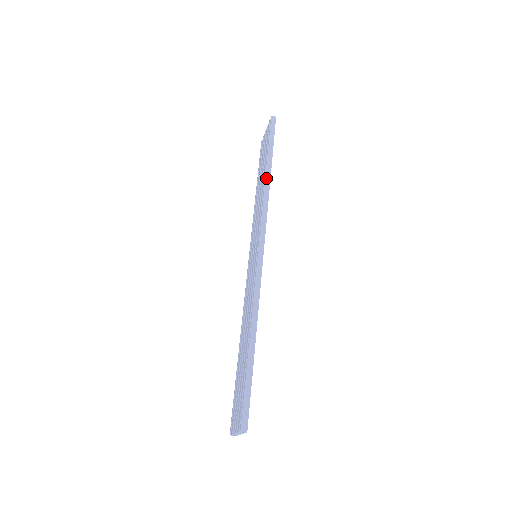
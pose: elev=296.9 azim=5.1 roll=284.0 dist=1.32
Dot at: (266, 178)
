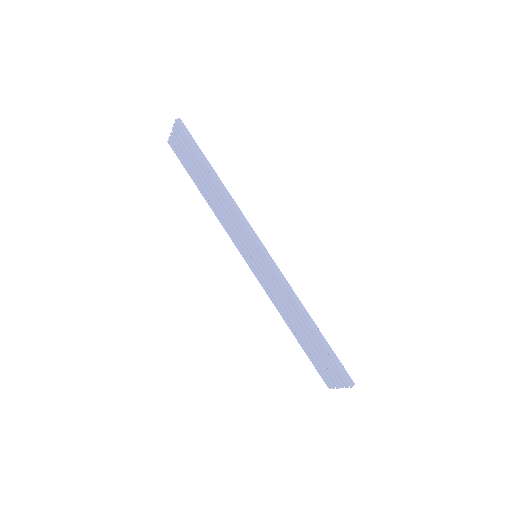
Dot at: (221, 187)
